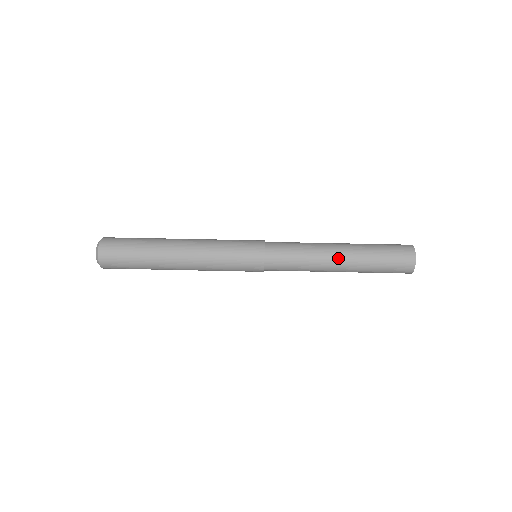
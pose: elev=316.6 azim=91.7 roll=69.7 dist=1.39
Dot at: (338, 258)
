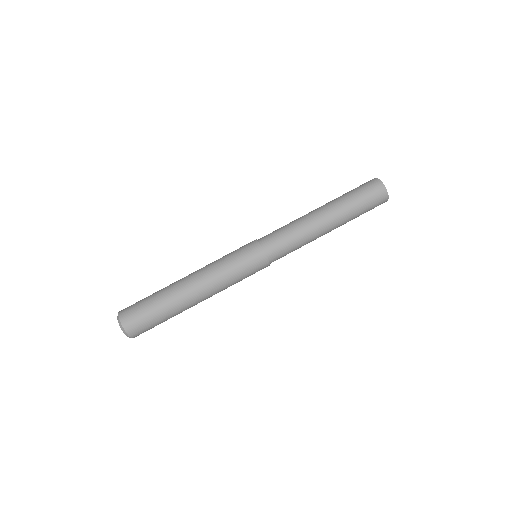
Dot at: (328, 231)
